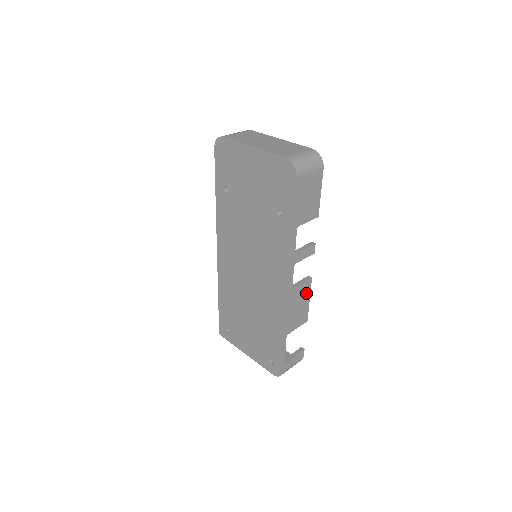
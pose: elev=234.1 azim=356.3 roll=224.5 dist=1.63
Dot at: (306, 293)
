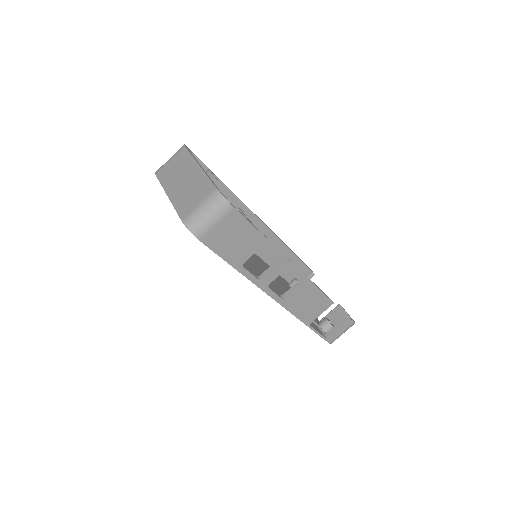
Dot at: (310, 290)
